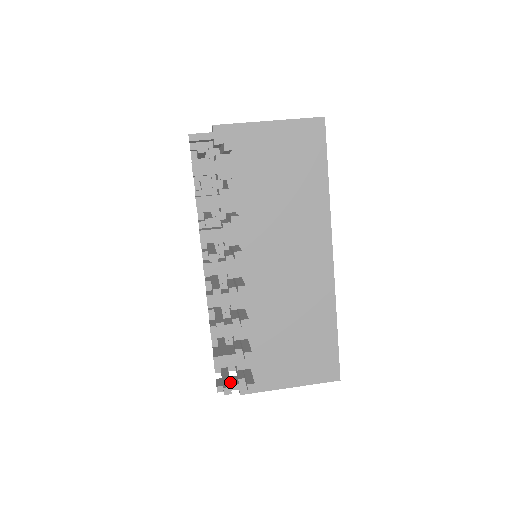
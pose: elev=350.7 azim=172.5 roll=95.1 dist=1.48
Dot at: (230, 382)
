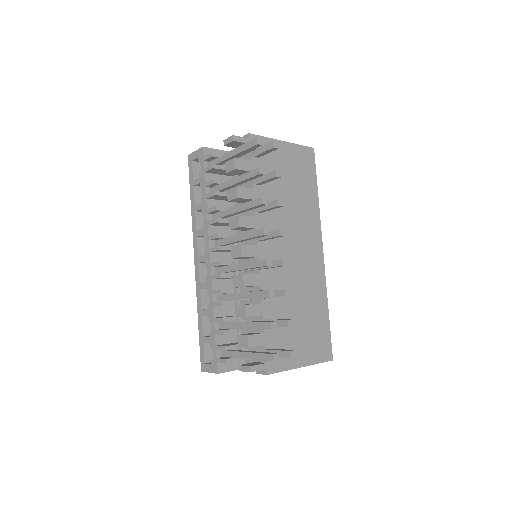
Dot at: (257, 363)
